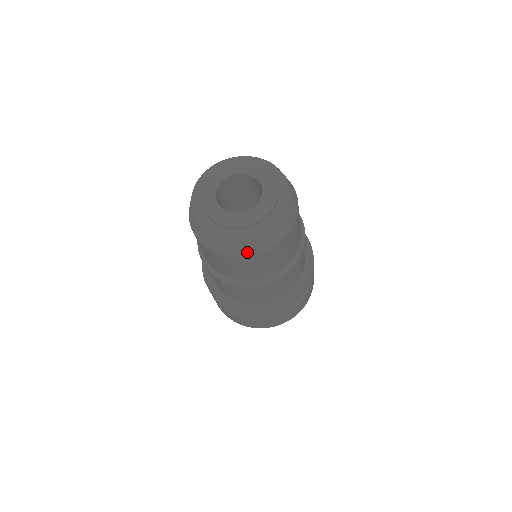
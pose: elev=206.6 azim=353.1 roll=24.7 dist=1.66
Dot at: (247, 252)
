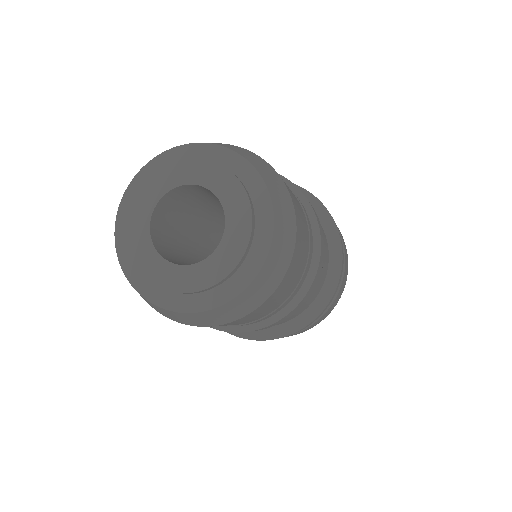
Dot at: (248, 308)
